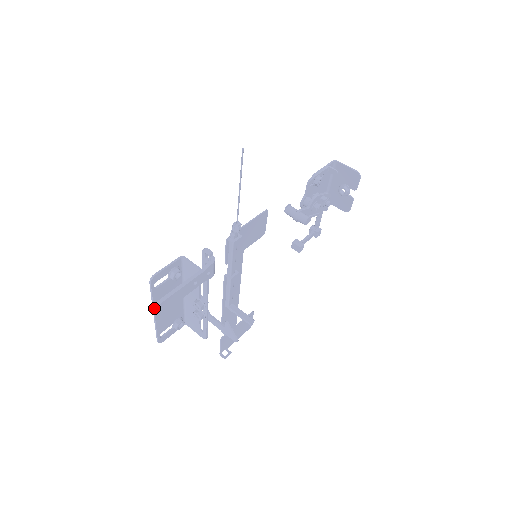
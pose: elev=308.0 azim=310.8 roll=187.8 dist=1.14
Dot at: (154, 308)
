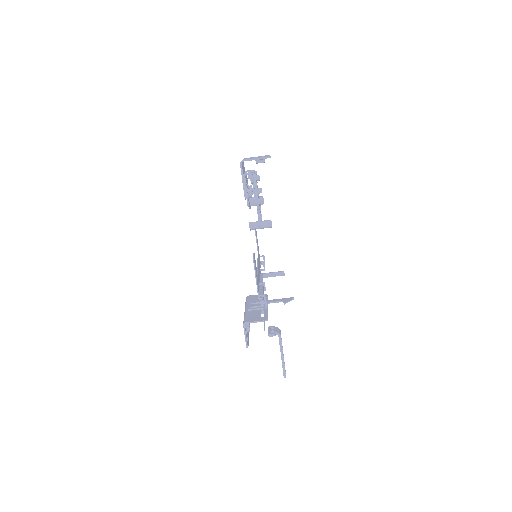
Dot at: occluded
